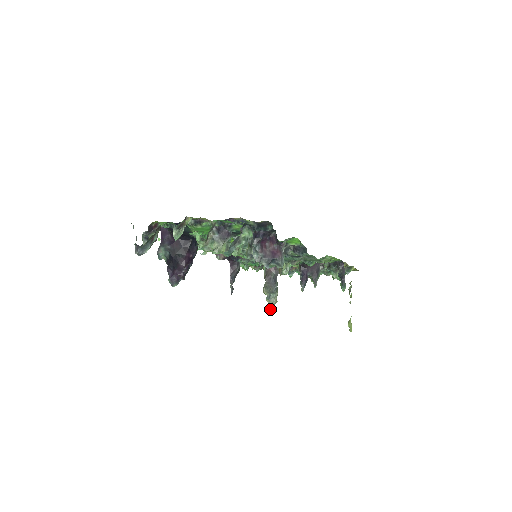
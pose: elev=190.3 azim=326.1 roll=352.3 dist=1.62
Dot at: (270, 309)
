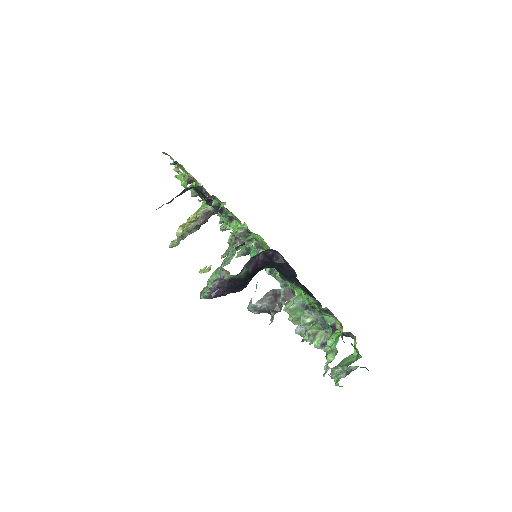
Dot at: (175, 246)
